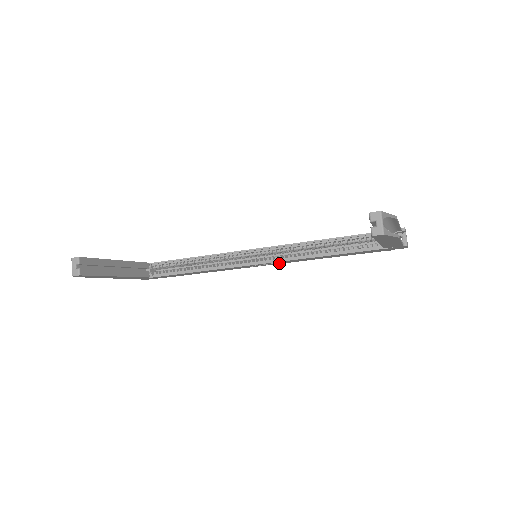
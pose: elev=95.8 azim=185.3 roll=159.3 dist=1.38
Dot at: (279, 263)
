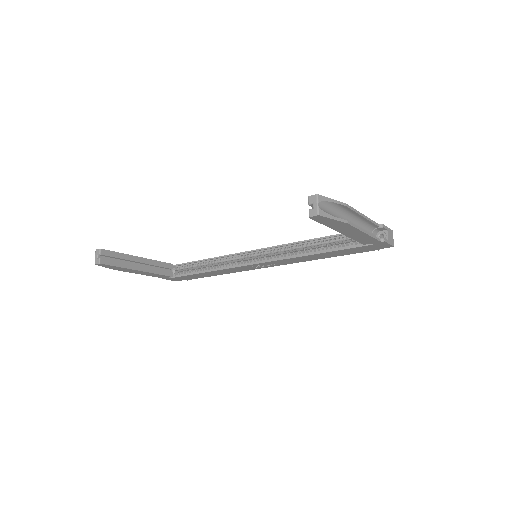
Dot at: (280, 264)
